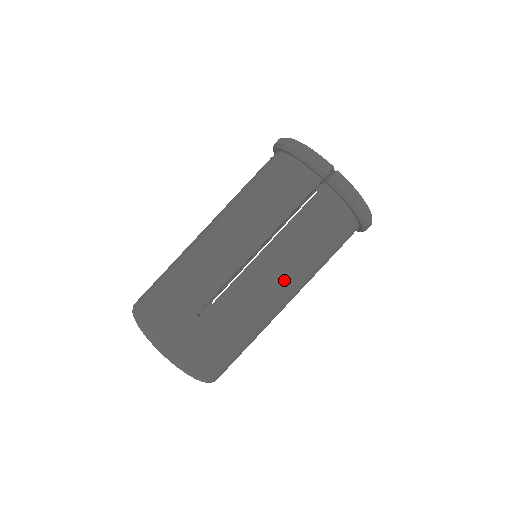
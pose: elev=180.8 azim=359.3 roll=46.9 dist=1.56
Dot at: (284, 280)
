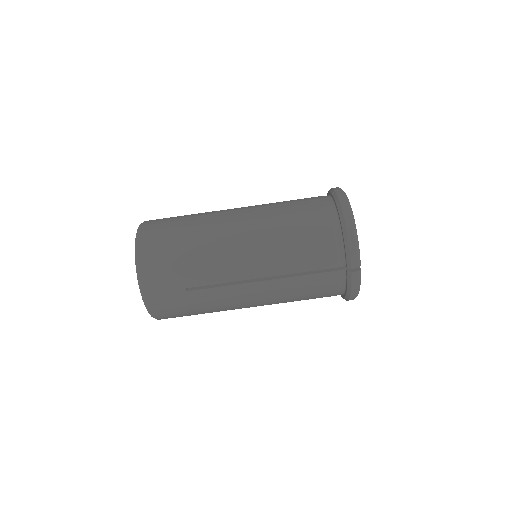
Dot at: (263, 302)
